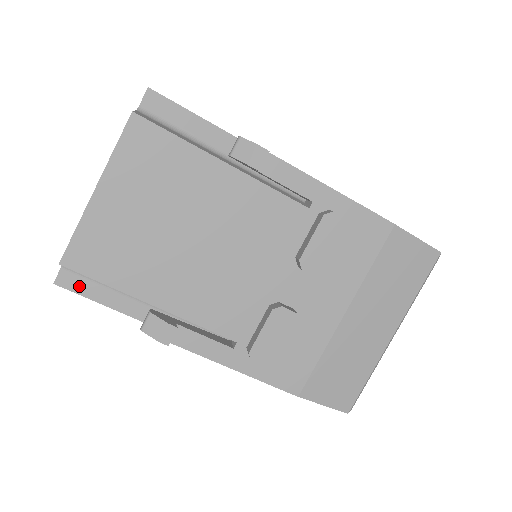
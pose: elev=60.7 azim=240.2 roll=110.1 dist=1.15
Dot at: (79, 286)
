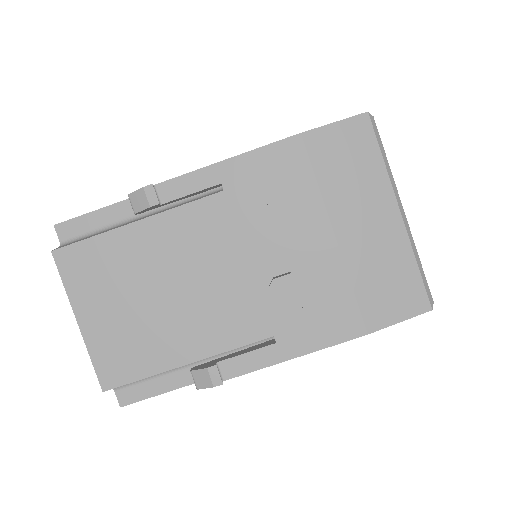
Dot at: (137, 394)
